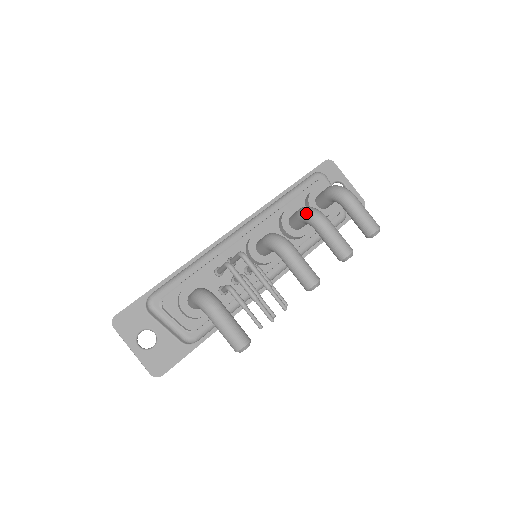
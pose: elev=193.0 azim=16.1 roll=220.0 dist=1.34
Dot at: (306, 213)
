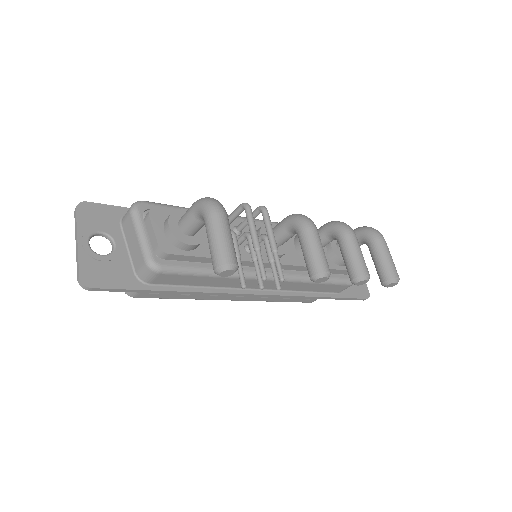
Dot at: (336, 222)
